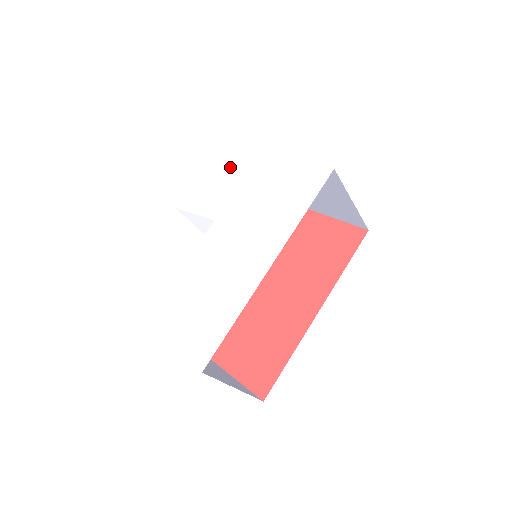
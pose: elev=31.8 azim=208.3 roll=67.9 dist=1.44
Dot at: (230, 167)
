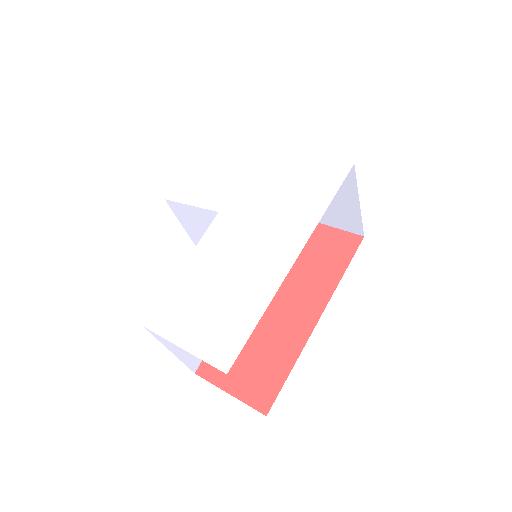
Dot at: (231, 160)
